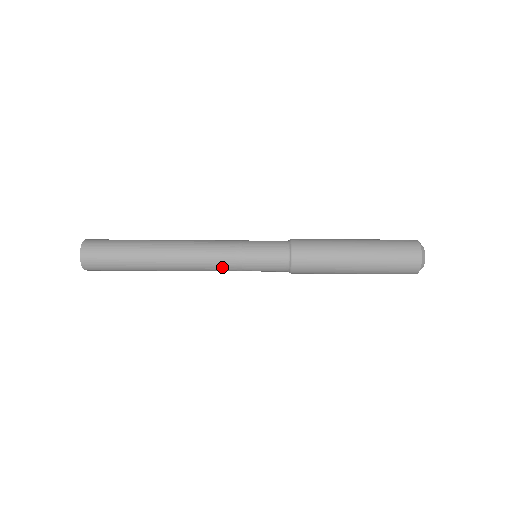
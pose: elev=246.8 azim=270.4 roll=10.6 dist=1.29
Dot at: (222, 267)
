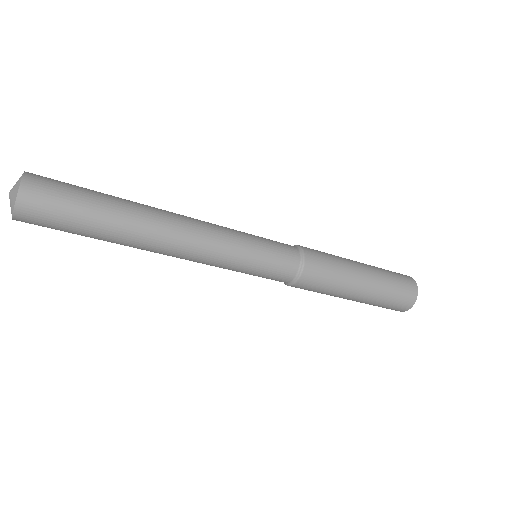
Dot at: (215, 265)
